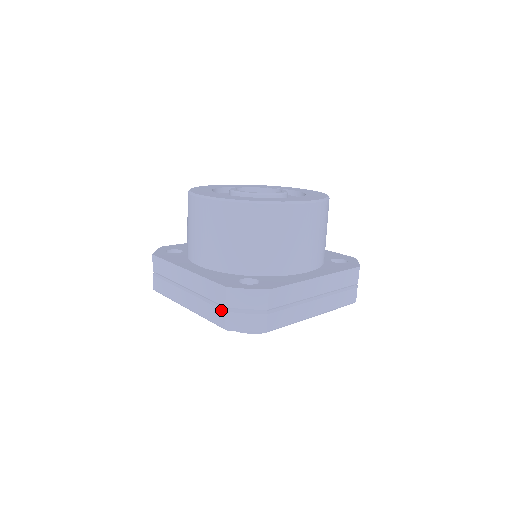
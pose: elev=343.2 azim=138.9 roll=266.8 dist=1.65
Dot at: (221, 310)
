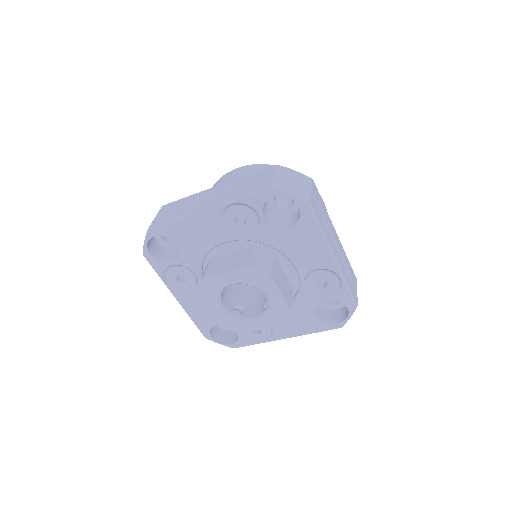
Dot at: (266, 178)
